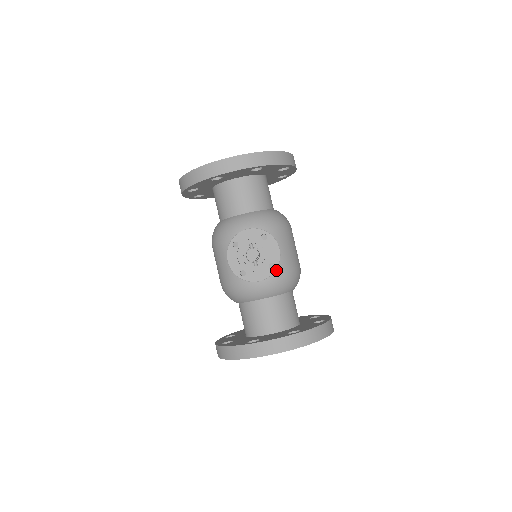
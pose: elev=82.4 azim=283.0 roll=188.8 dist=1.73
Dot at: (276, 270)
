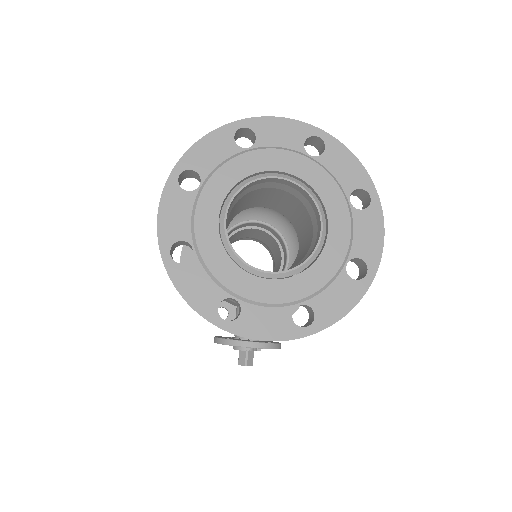
Dot at: occluded
